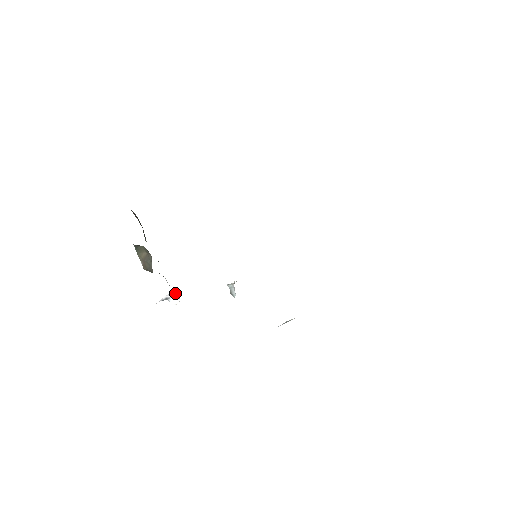
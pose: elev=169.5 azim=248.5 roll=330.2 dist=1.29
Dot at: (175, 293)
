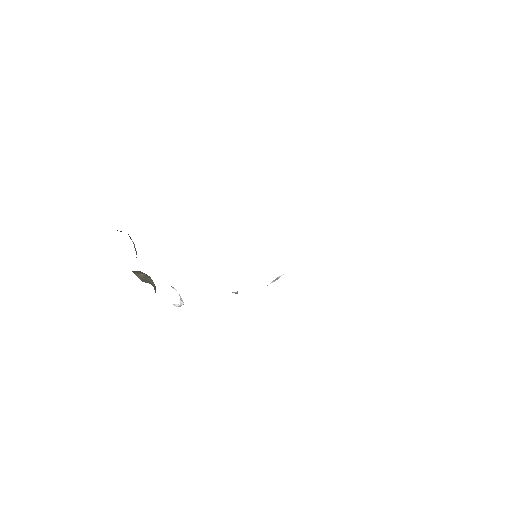
Dot at: (180, 304)
